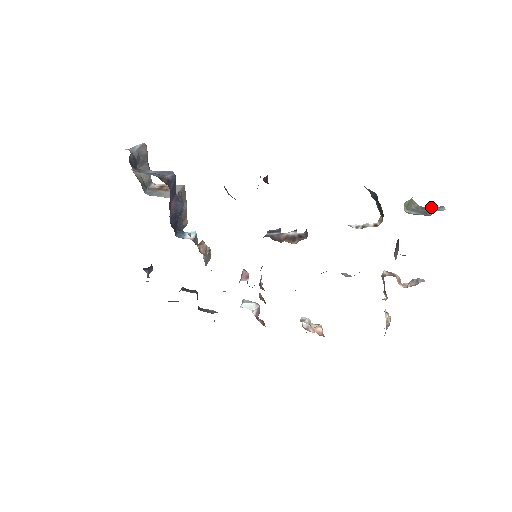
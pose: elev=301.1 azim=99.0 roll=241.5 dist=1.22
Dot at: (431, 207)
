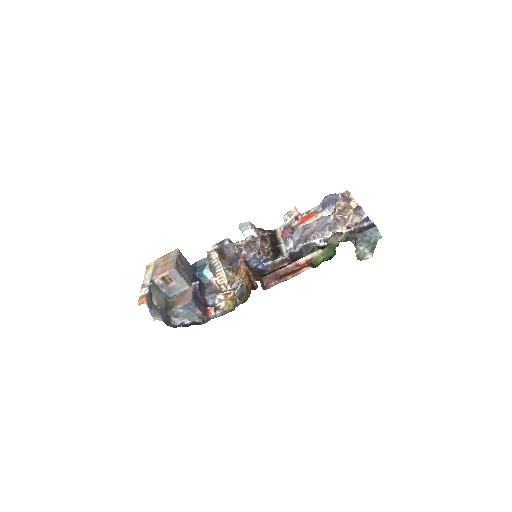
Dot at: (370, 232)
